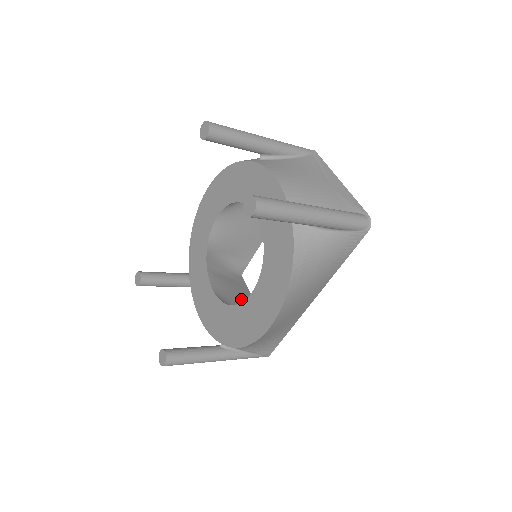
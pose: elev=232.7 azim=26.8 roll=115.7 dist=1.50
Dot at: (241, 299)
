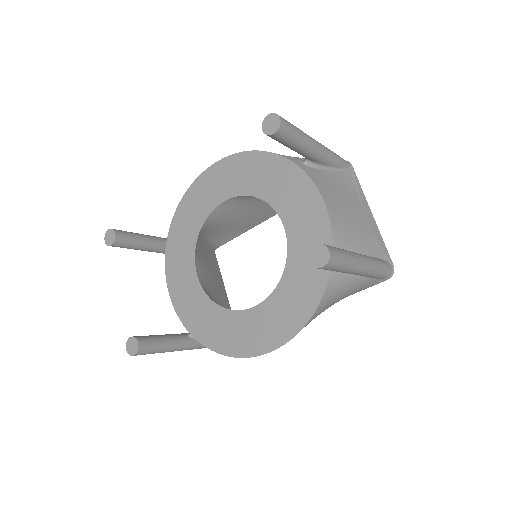
Dot at: (216, 285)
